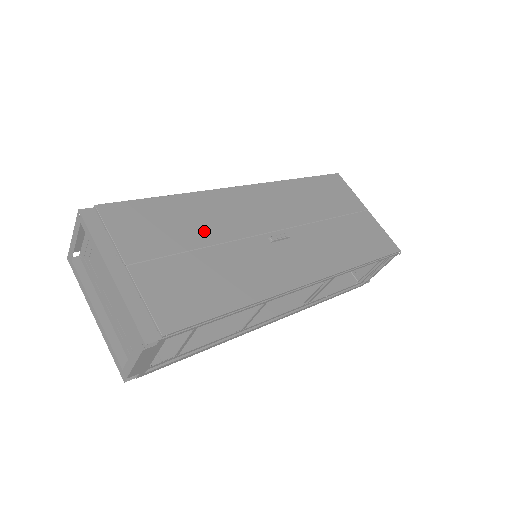
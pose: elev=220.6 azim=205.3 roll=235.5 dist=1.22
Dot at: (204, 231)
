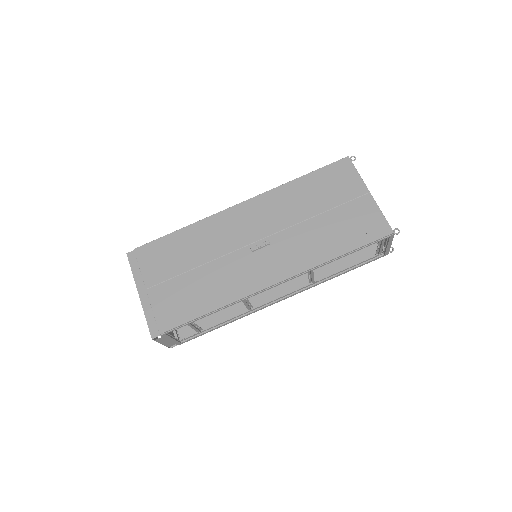
Dot at: (200, 253)
